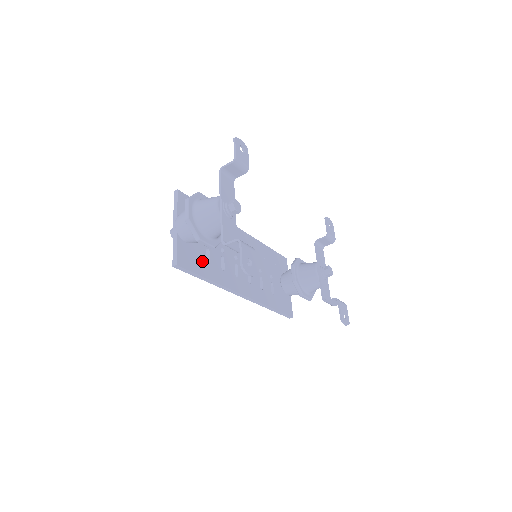
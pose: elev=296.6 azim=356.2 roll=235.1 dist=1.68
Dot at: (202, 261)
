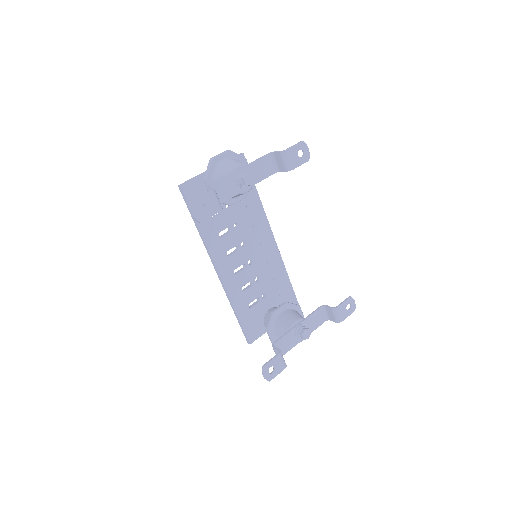
Dot at: occluded
